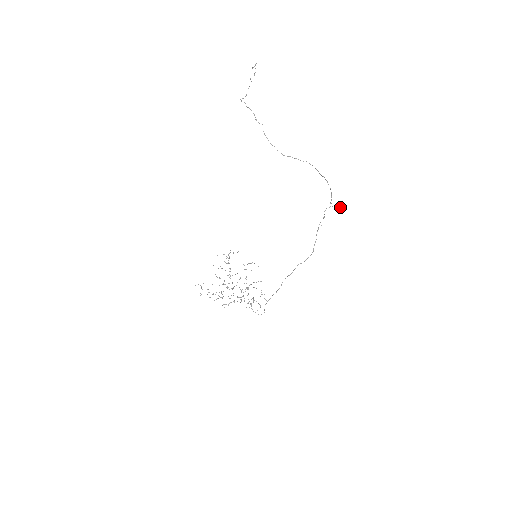
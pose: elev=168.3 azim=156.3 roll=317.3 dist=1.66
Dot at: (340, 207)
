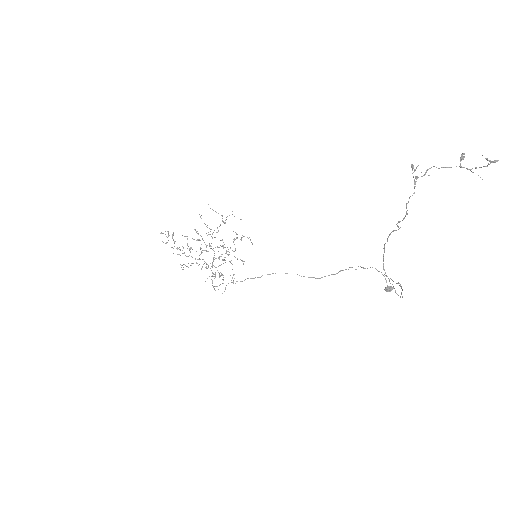
Dot at: (388, 291)
